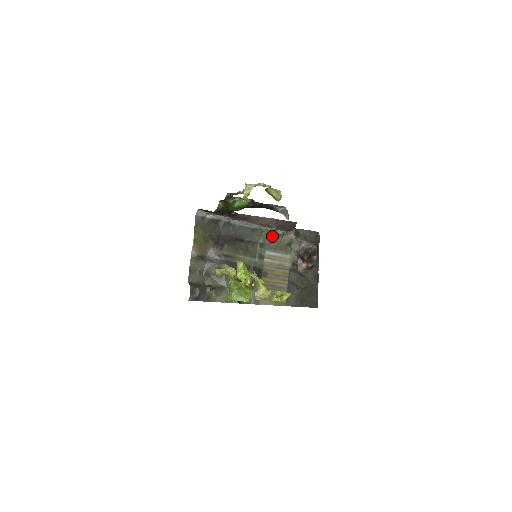
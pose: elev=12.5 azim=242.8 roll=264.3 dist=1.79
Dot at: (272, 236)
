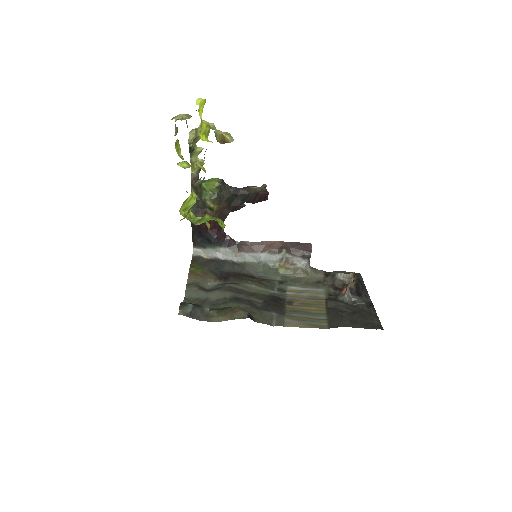
Dot at: (293, 274)
